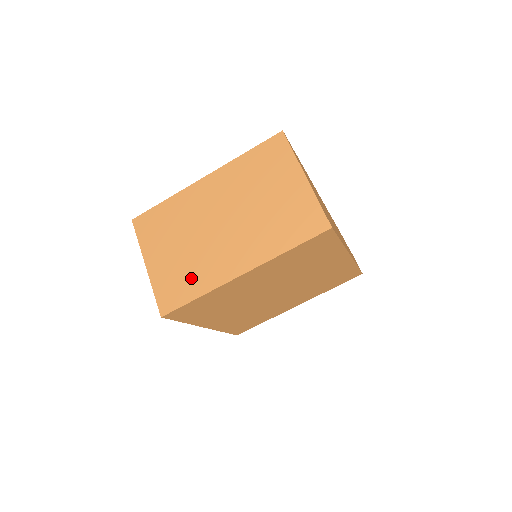
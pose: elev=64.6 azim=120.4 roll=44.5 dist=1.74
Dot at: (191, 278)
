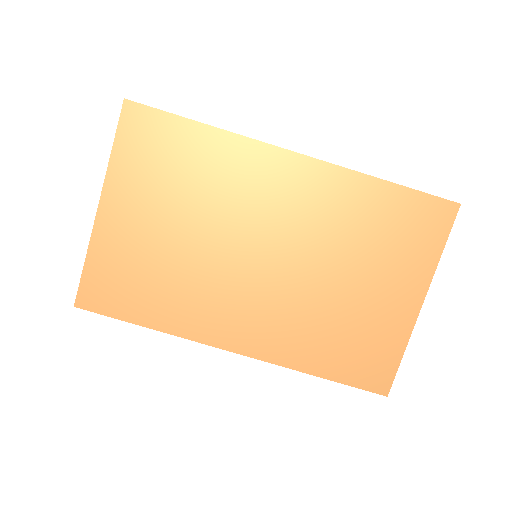
Dot at: (159, 292)
